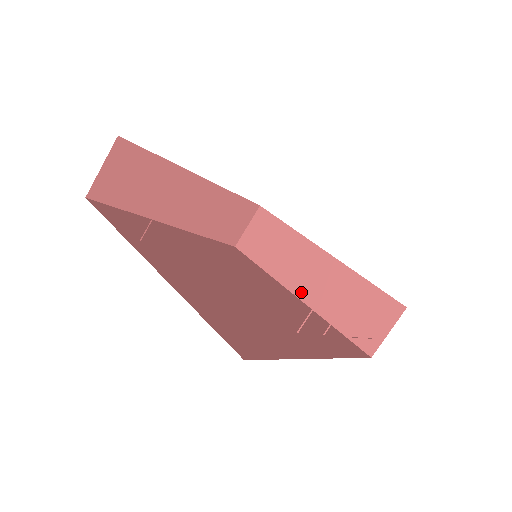
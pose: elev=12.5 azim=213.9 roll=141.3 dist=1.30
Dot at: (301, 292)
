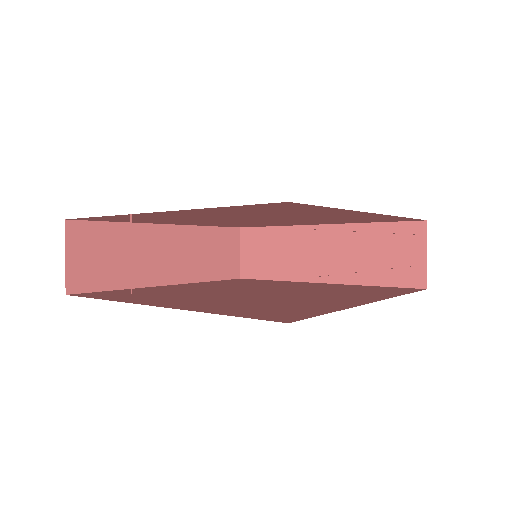
Dot at: (323, 276)
